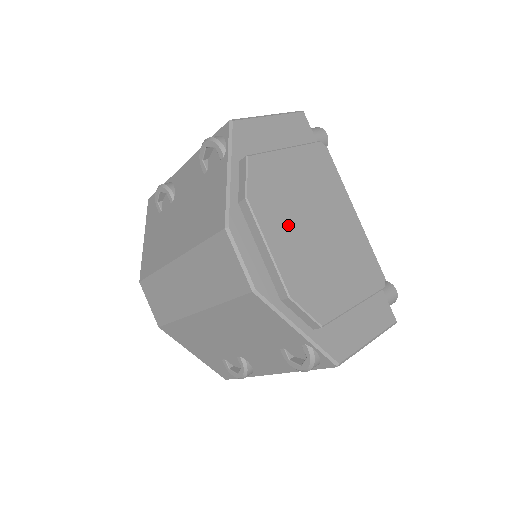
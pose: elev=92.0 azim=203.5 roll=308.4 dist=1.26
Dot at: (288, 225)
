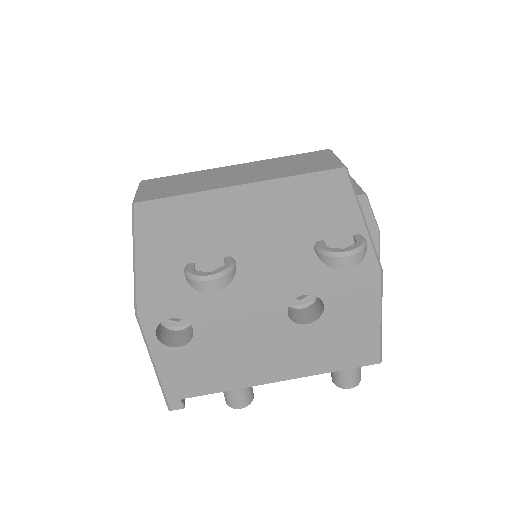
Dot at: occluded
